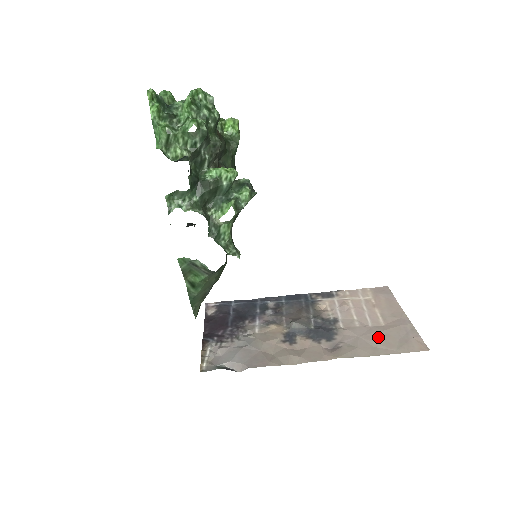
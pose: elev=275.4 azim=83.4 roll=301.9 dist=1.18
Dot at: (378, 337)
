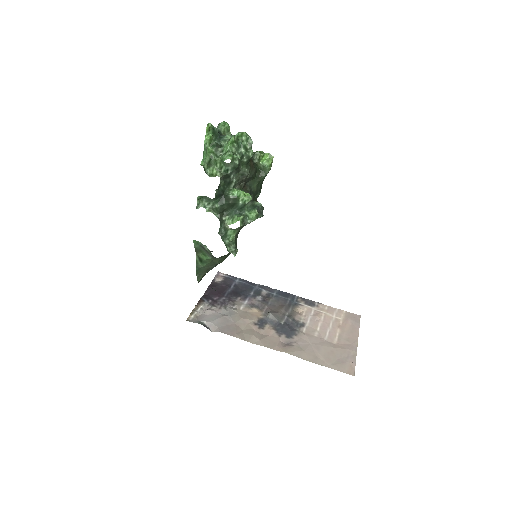
Dot at: (324, 350)
